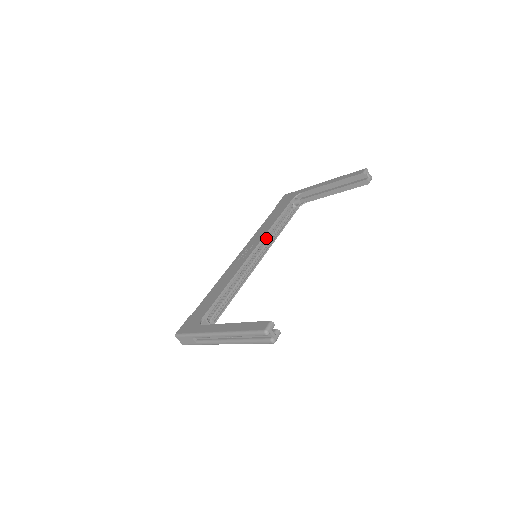
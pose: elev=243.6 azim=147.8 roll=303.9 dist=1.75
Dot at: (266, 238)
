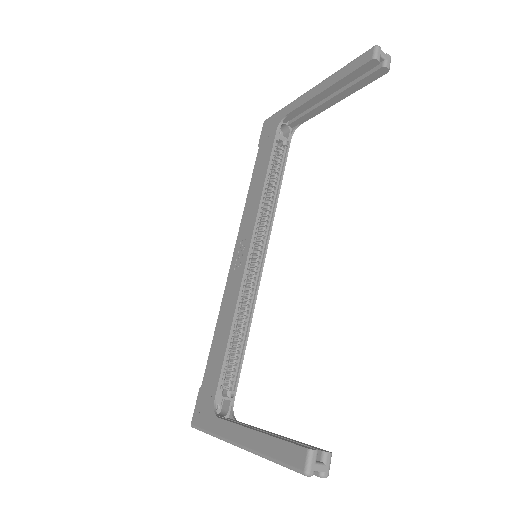
Dot at: (260, 218)
